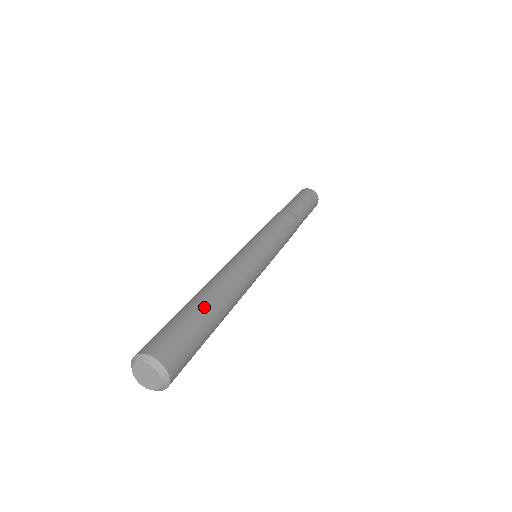
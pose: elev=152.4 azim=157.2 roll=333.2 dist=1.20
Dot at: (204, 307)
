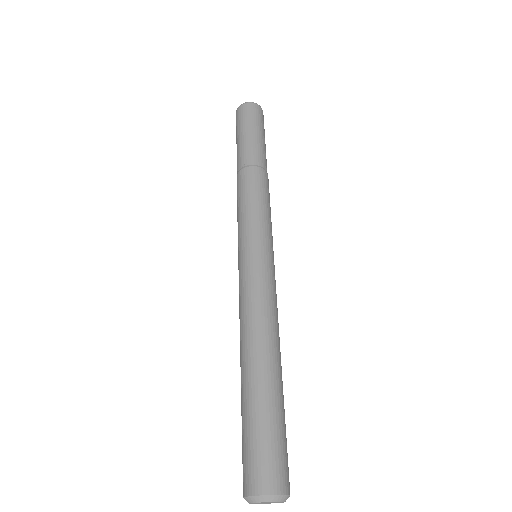
Dot at: (264, 390)
